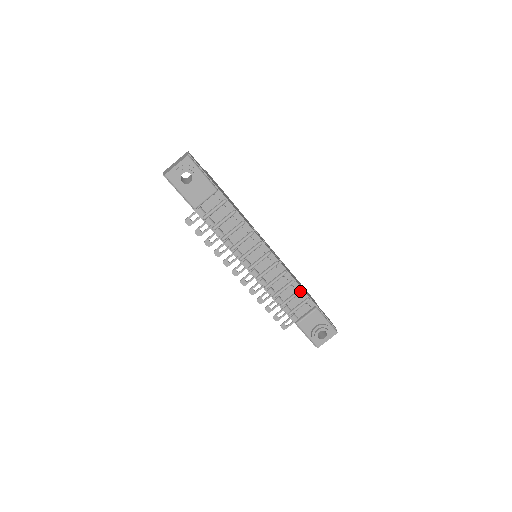
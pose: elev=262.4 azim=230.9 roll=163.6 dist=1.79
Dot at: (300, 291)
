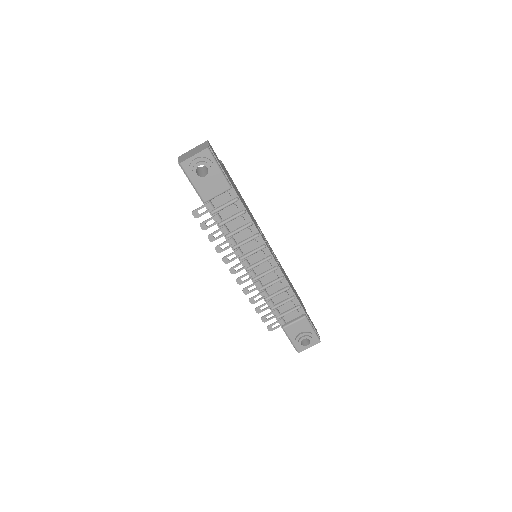
Dot at: (293, 298)
